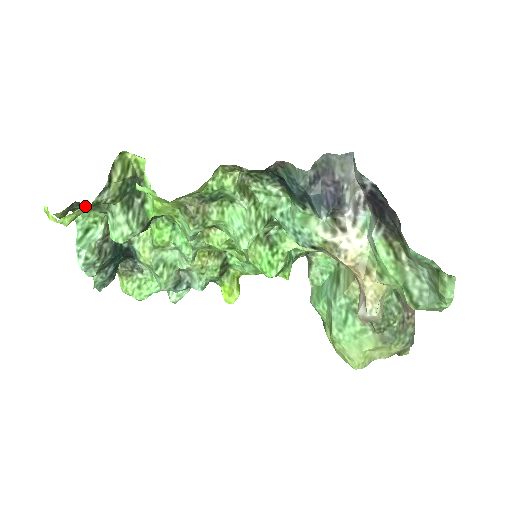
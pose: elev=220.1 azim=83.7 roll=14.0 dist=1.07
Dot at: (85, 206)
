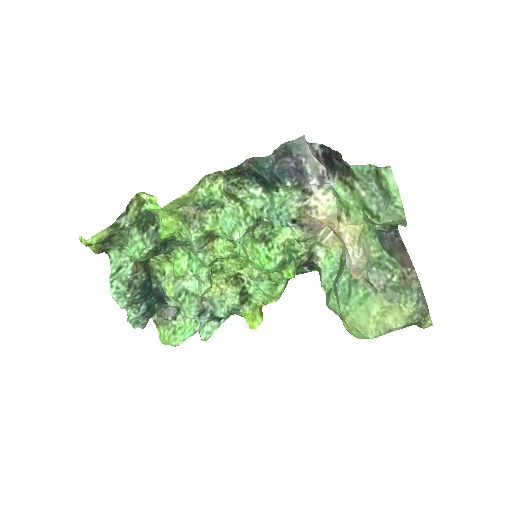
Dot at: (116, 246)
